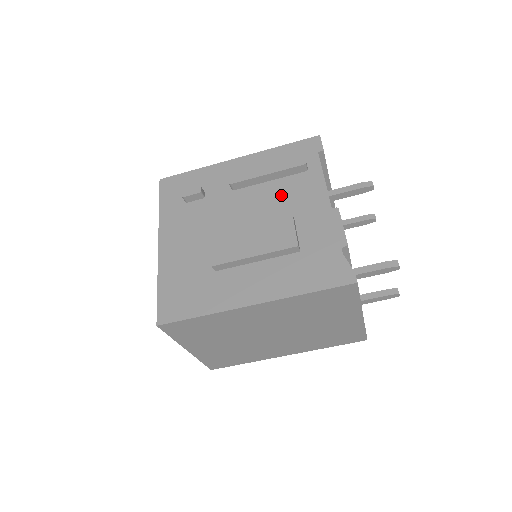
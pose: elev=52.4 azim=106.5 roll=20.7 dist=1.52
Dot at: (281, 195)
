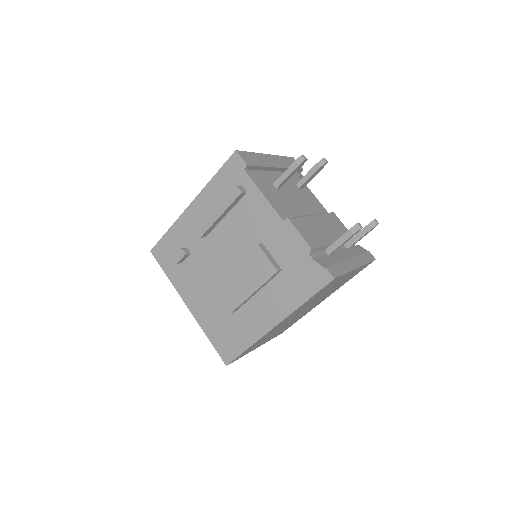
Dot at: (241, 226)
